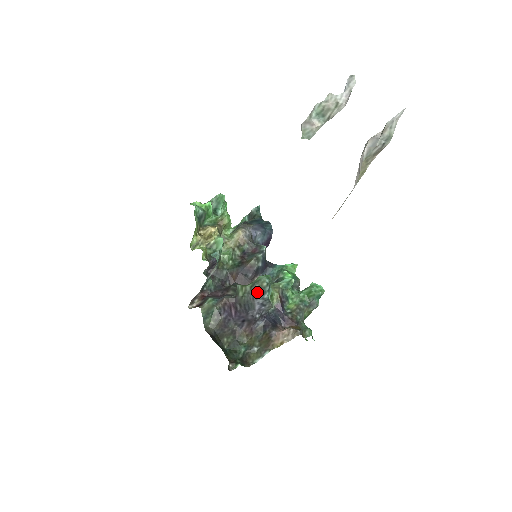
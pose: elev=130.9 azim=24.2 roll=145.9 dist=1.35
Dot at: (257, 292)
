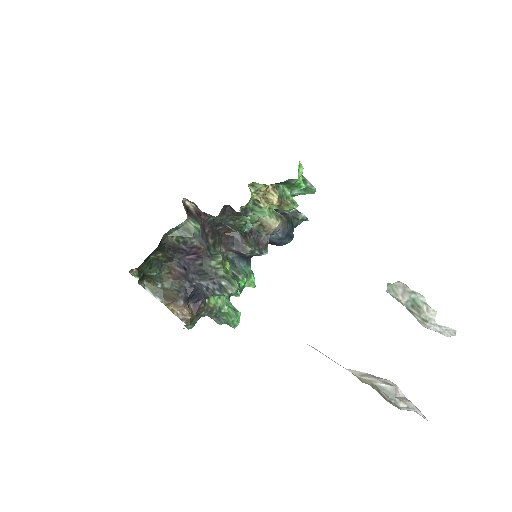
Dot at: (219, 283)
